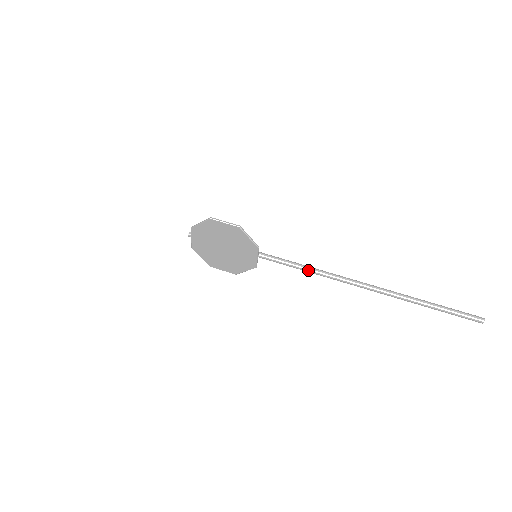
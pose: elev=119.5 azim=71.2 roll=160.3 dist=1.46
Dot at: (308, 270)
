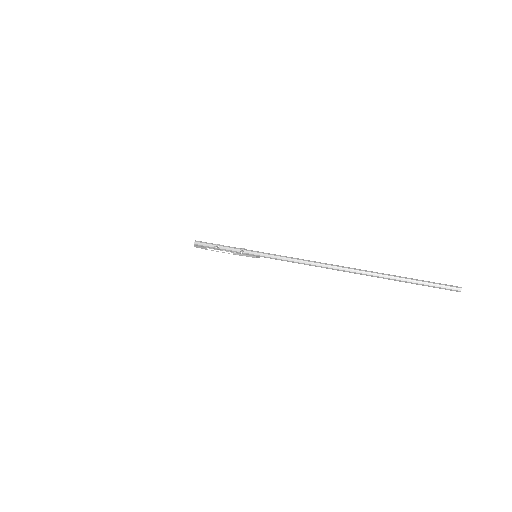
Dot at: occluded
